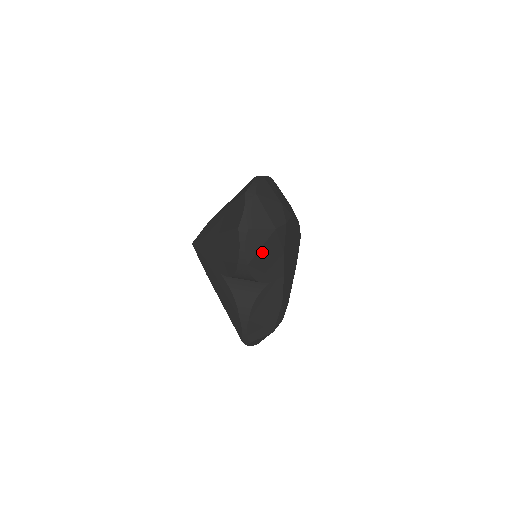
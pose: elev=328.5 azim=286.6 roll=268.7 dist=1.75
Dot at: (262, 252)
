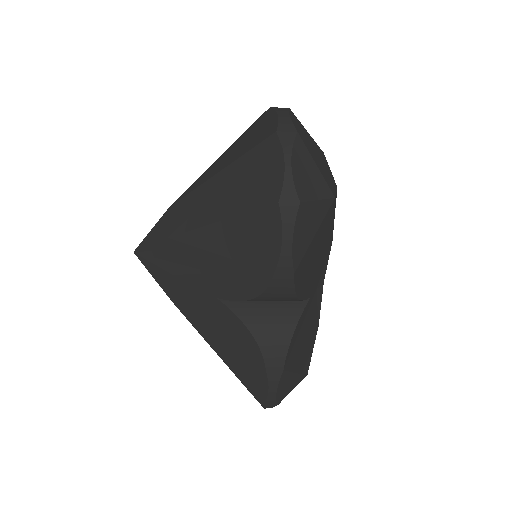
Dot at: (313, 245)
